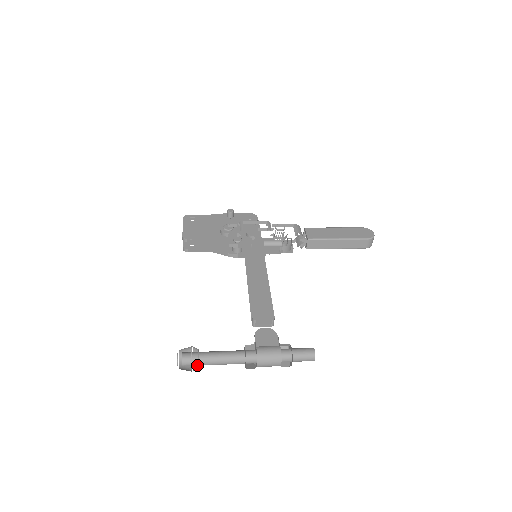
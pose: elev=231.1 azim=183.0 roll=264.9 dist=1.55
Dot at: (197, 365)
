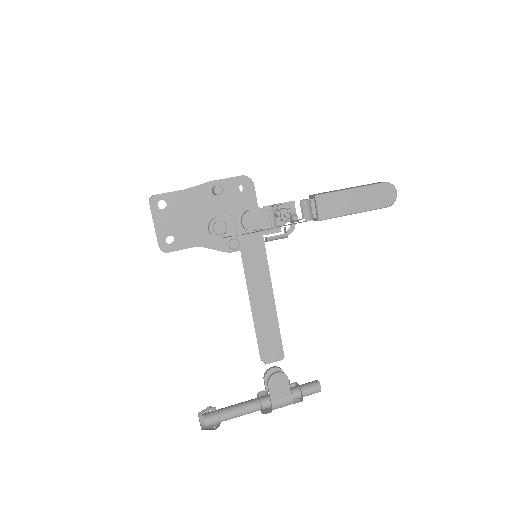
Dot at: occluded
